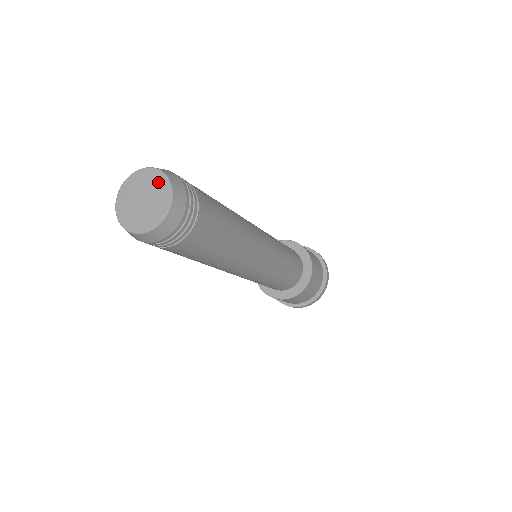
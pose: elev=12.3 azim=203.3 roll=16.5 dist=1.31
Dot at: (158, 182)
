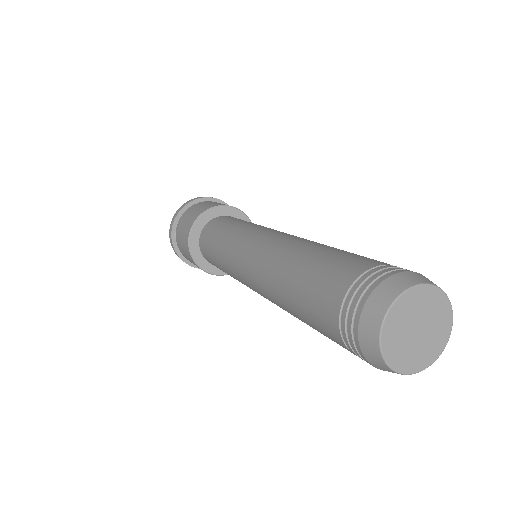
Dot at: (417, 300)
